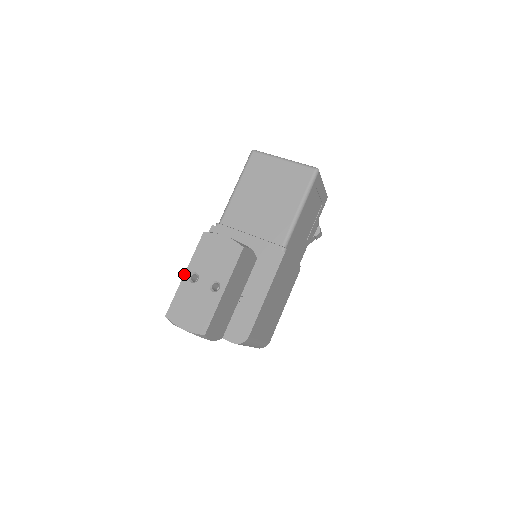
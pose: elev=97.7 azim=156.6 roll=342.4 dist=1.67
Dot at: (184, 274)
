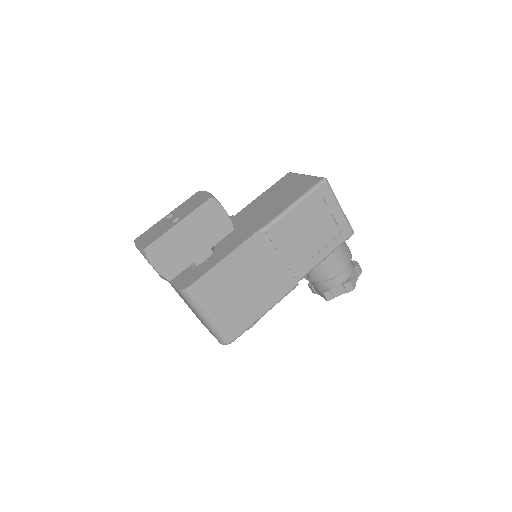
Dot at: (166, 215)
